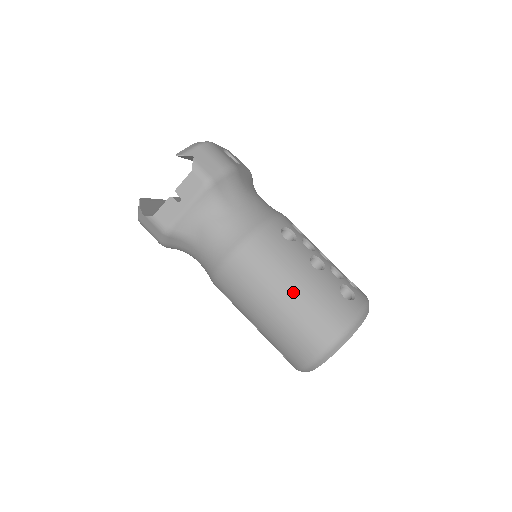
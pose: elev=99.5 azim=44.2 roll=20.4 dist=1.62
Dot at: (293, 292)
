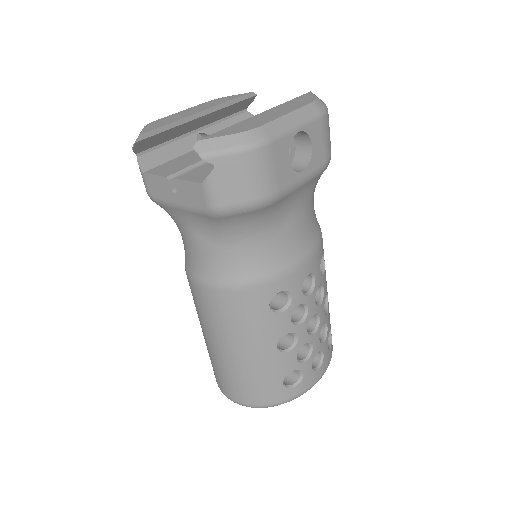
Dot at: (234, 355)
